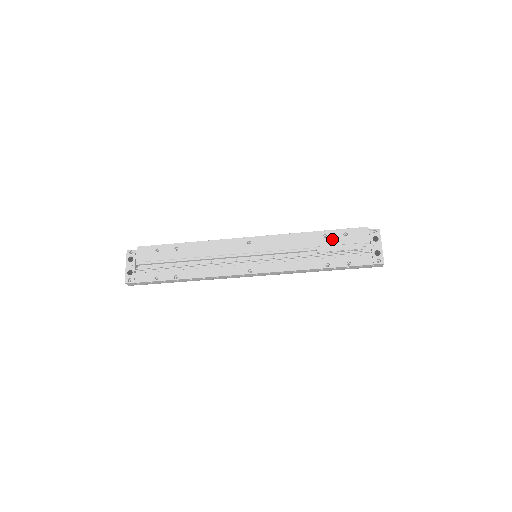
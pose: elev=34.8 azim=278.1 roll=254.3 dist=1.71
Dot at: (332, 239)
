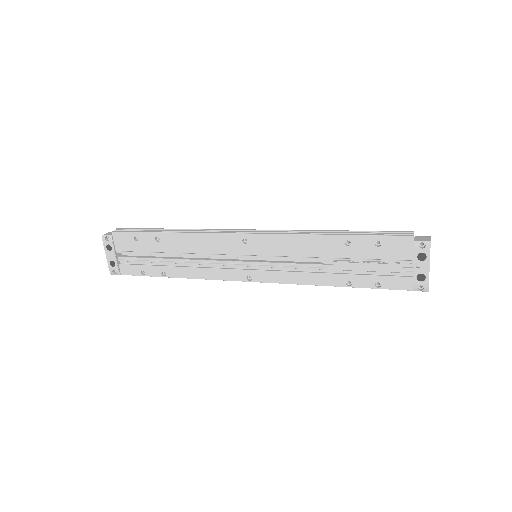
Dot at: (357, 249)
